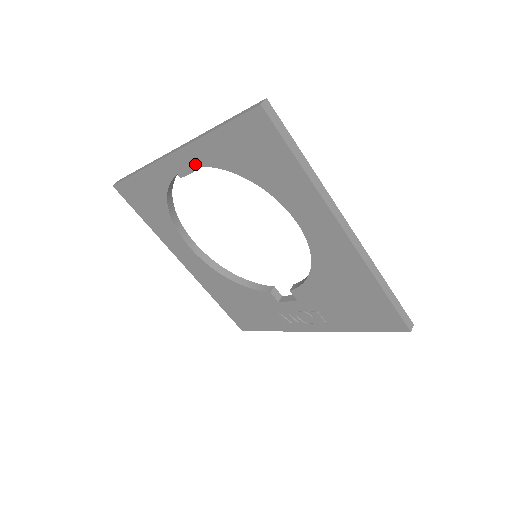
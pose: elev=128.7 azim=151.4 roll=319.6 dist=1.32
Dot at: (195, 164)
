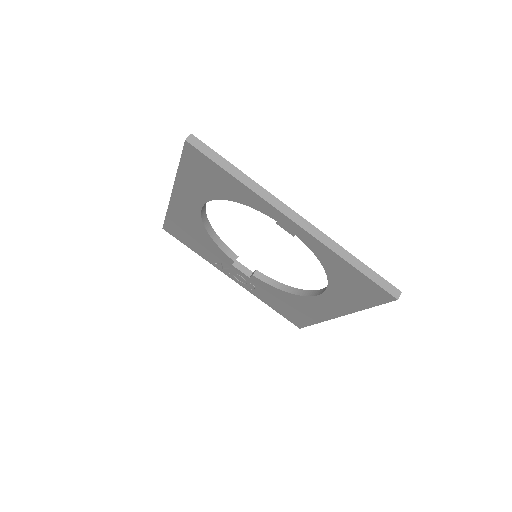
Dot at: (304, 241)
